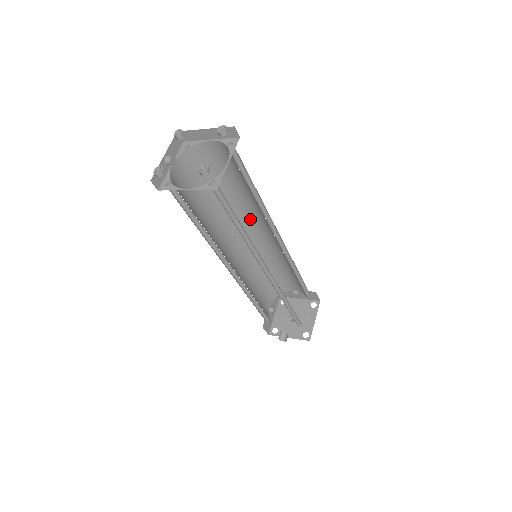
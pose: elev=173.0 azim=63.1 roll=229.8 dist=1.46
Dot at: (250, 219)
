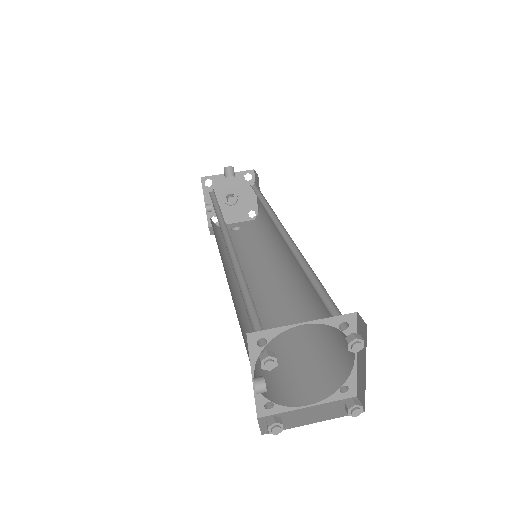
Dot at: occluded
